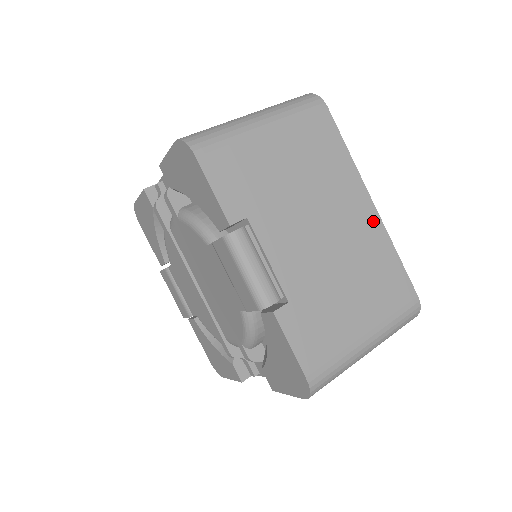
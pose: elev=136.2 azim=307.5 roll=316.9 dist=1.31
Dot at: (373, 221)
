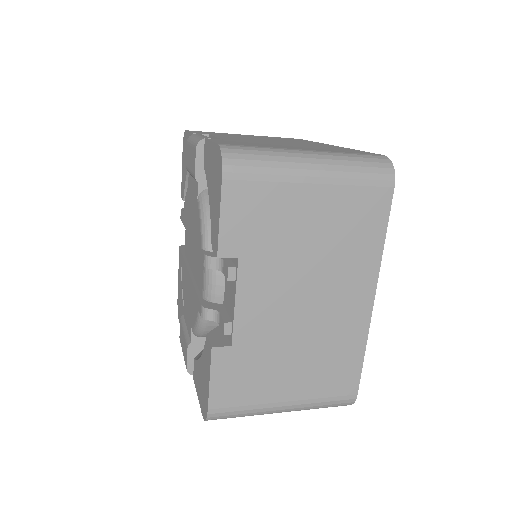
Dot at: (332, 146)
